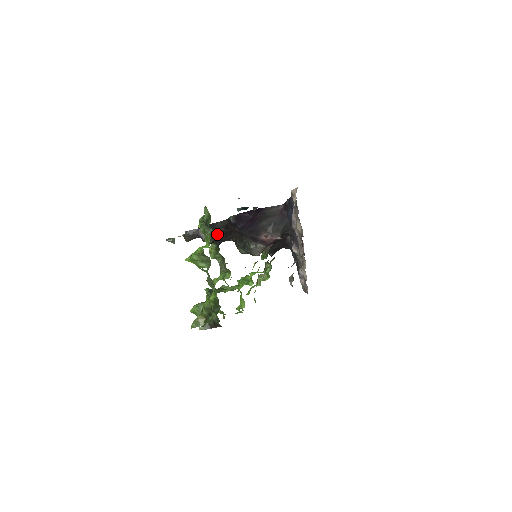
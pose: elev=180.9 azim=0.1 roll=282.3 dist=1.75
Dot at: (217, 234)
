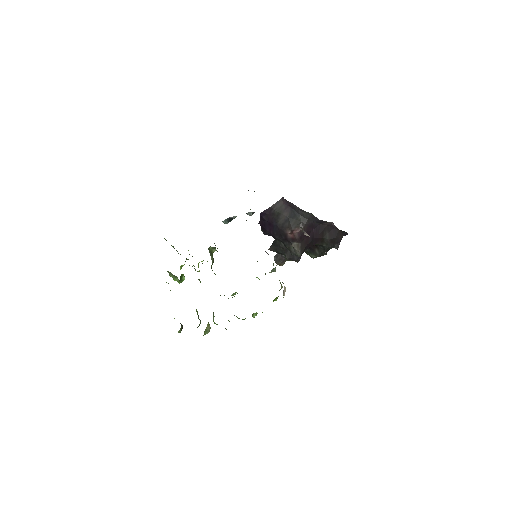
Dot at: (284, 249)
